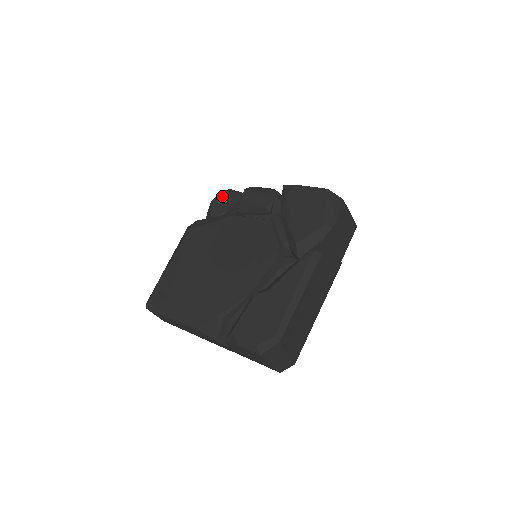
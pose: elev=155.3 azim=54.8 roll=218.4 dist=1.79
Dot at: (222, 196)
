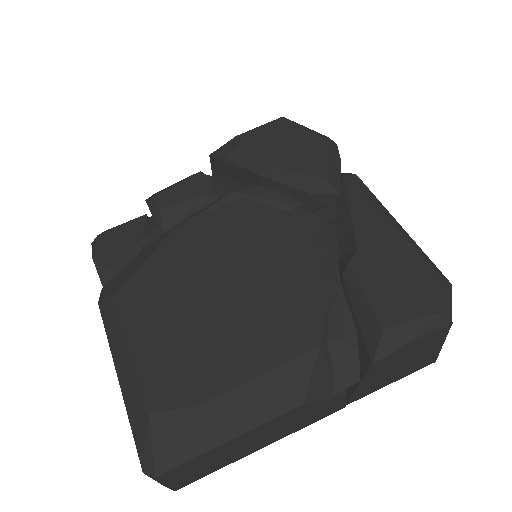
Dot at: (105, 241)
